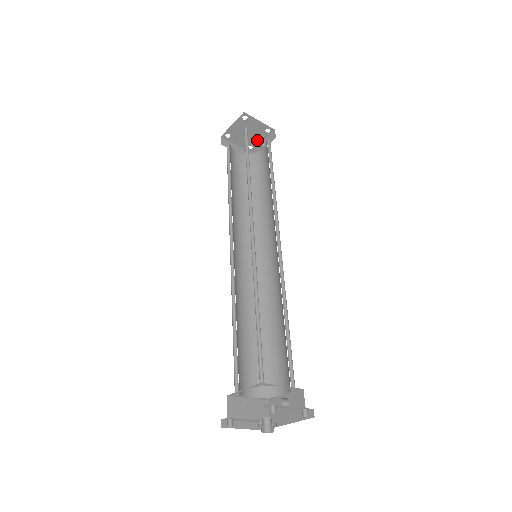
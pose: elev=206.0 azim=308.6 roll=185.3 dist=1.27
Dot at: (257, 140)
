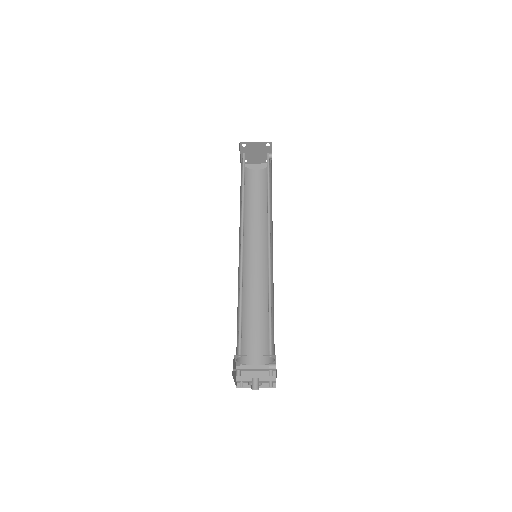
Dot at: (266, 155)
